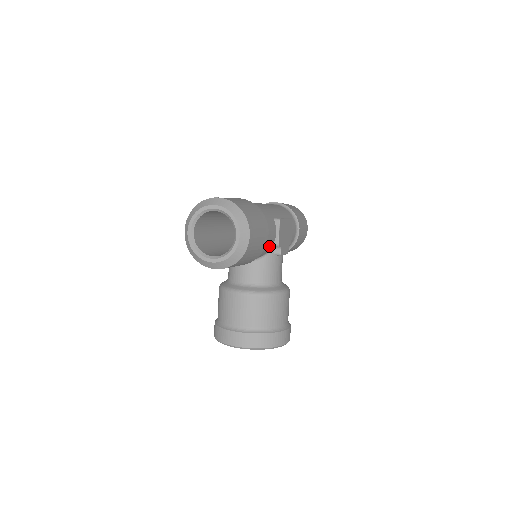
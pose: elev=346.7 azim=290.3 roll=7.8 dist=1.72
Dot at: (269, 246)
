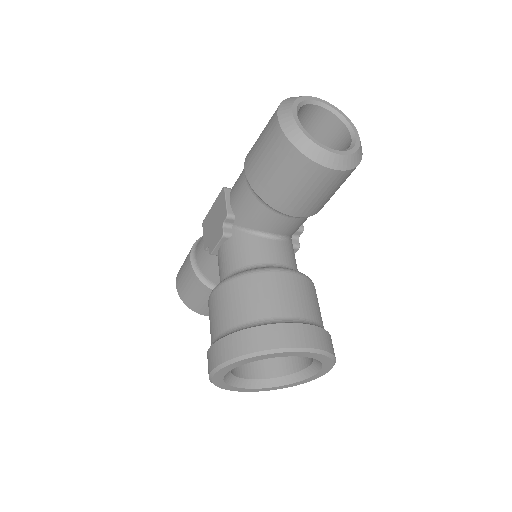
Dot at: occluded
